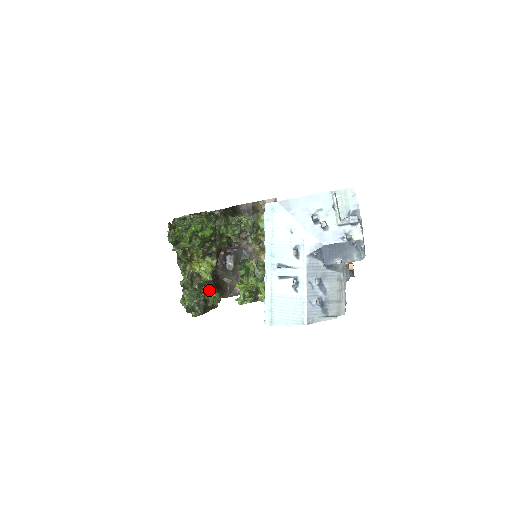
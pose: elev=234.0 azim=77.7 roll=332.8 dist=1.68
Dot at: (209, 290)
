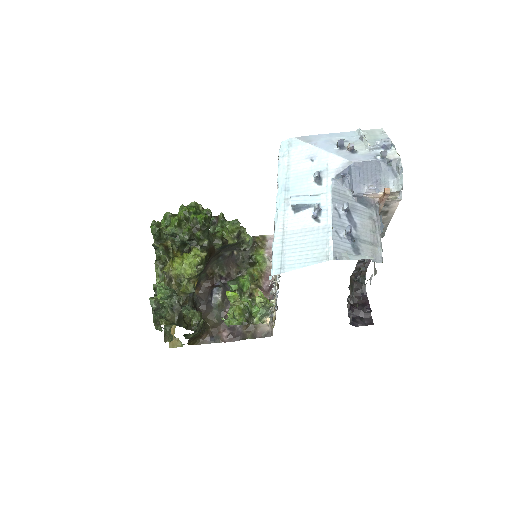
Dot at: (188, 308)
